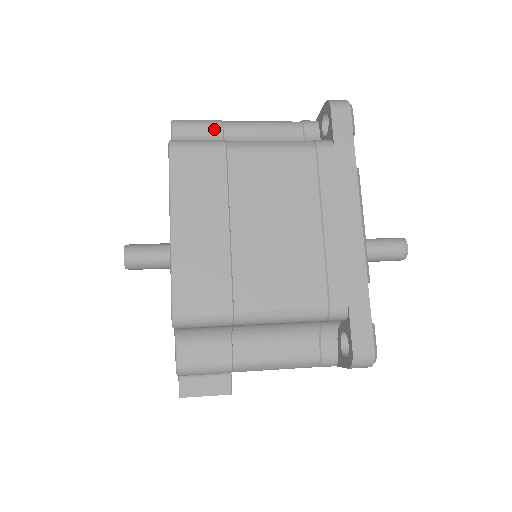
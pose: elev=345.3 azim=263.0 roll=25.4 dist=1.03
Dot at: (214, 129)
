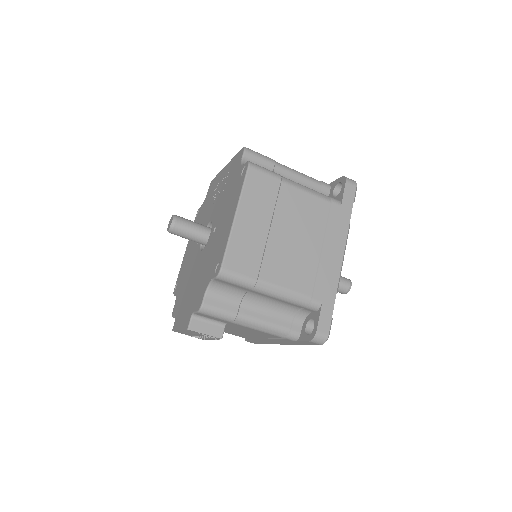
Dot at: (269, 164)
